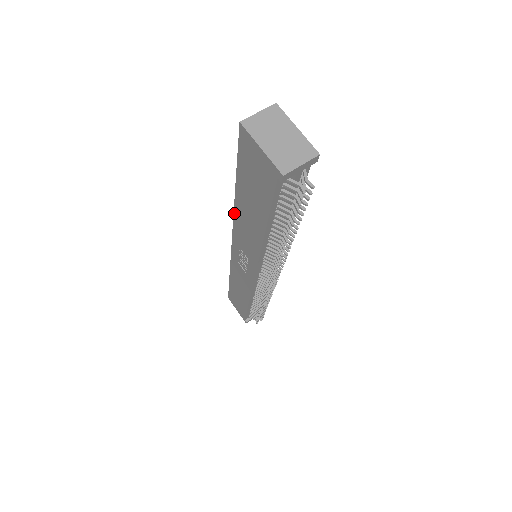
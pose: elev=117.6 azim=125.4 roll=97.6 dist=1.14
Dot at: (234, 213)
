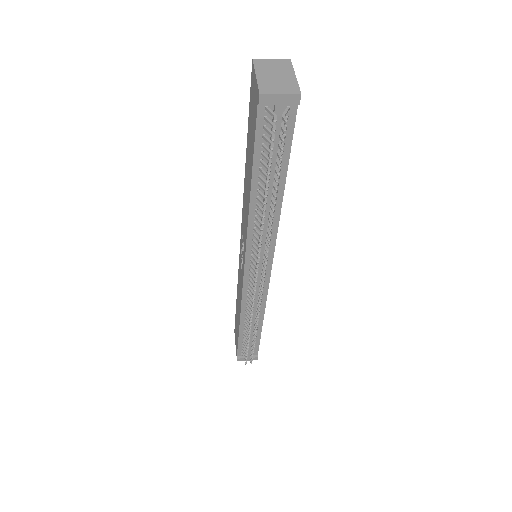
Dot at: (244, 187)
